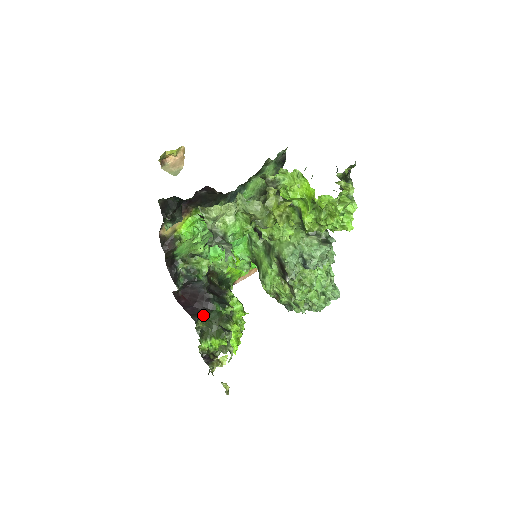
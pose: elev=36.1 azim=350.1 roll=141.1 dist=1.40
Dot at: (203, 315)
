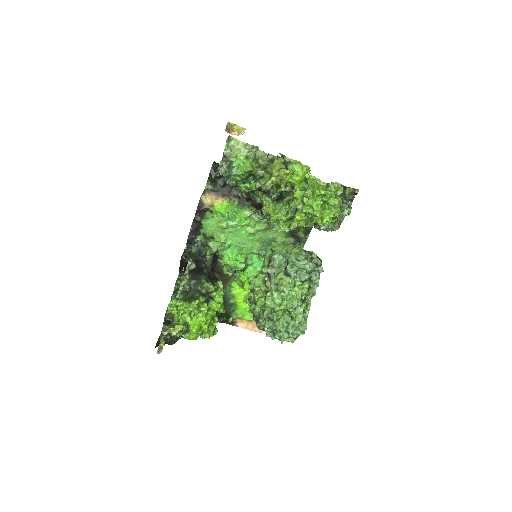
Dot at: (189, 280)
